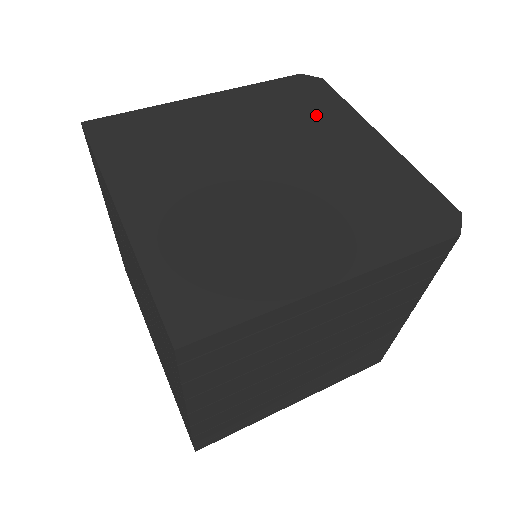
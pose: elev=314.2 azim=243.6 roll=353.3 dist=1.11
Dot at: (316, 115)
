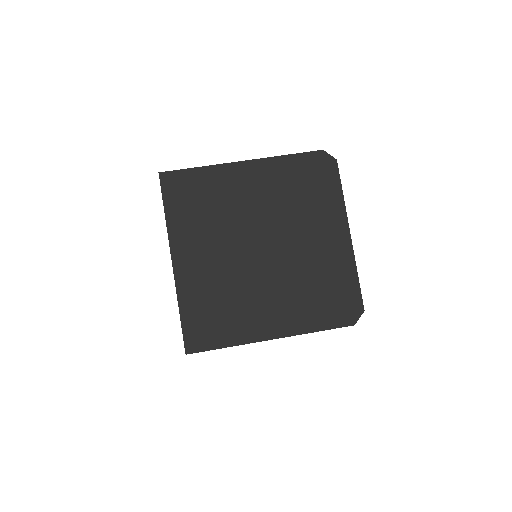
Dot at: (315, 202)
